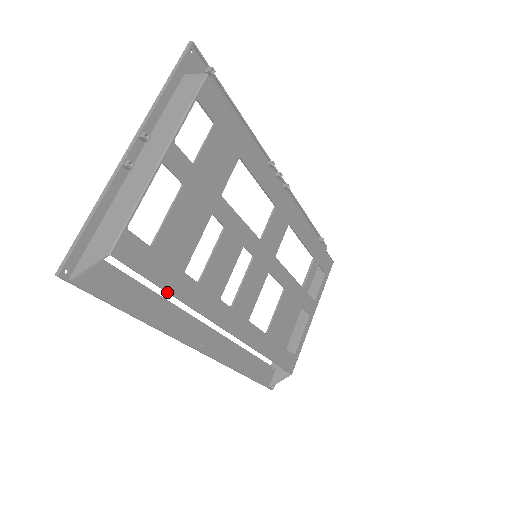
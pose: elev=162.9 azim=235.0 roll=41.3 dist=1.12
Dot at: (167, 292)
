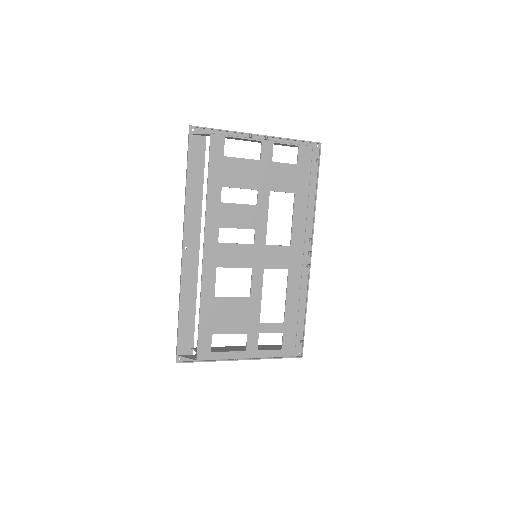
Dot at: (208, 181)
